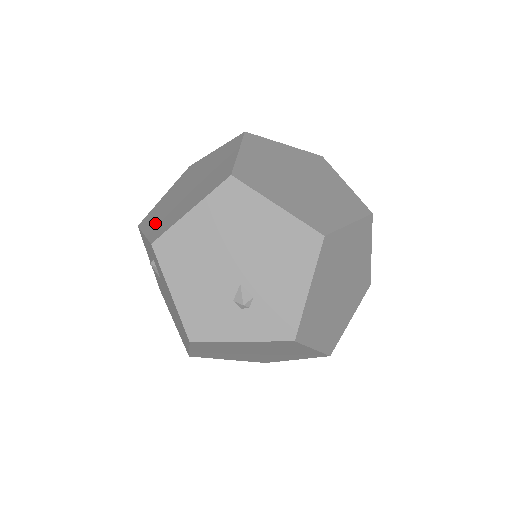
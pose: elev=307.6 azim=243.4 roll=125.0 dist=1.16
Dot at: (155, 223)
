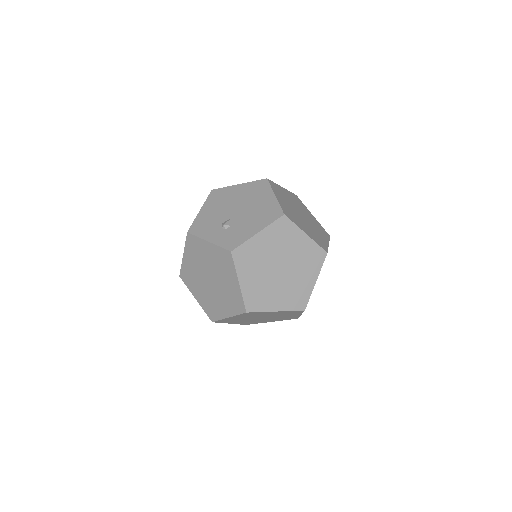
Dot at: occluded
